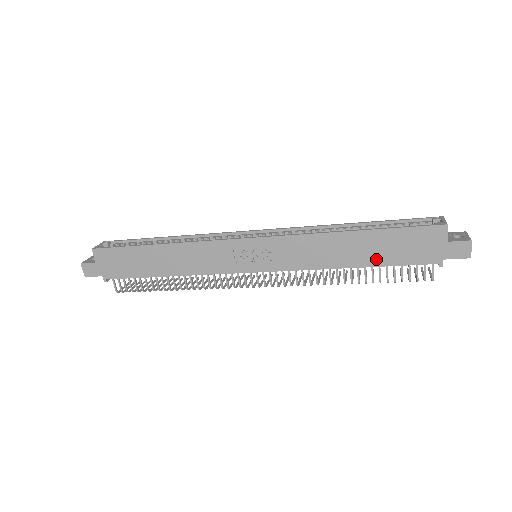
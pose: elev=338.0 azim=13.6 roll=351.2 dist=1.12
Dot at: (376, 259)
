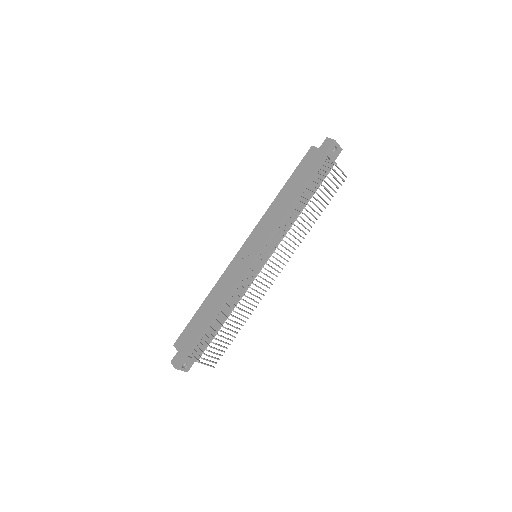
Dot at: (300, 186)
